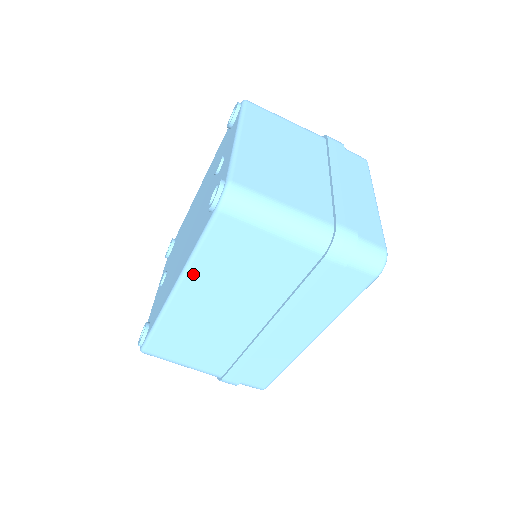
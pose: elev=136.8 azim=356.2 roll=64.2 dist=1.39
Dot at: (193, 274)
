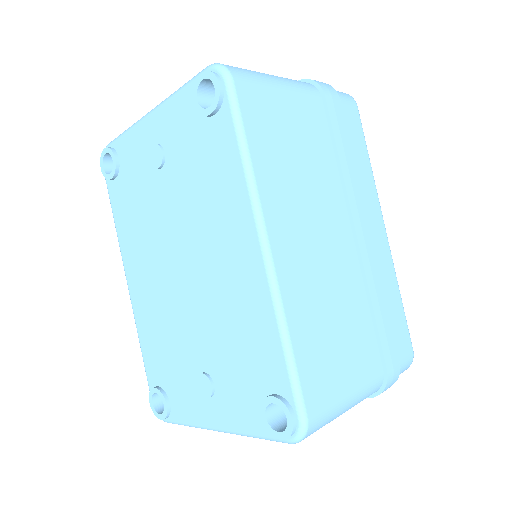
Dot at: (265, 197)
